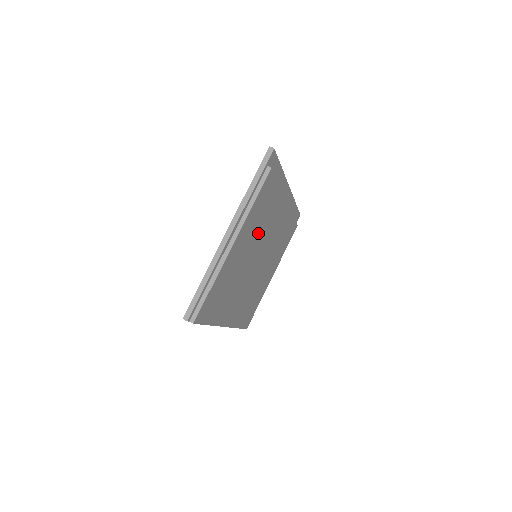
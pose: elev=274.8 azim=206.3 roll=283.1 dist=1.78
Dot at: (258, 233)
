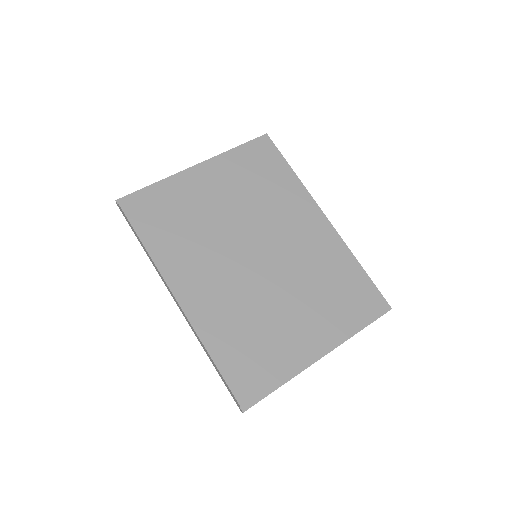
Dot at: (245, 205)
